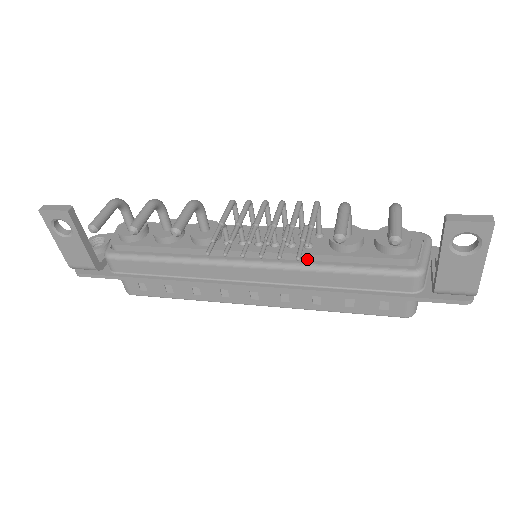
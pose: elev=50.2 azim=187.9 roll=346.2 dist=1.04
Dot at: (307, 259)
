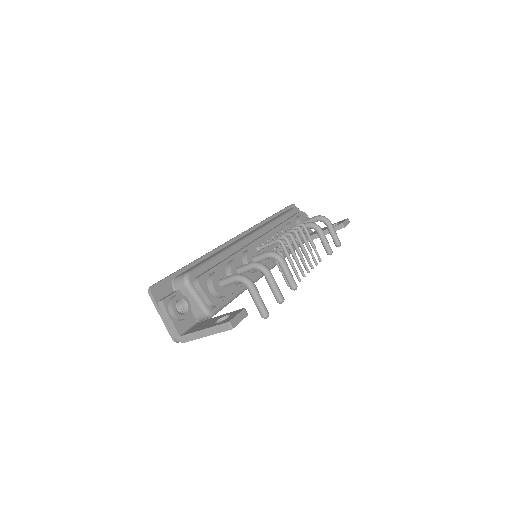
Dot at: occluded
